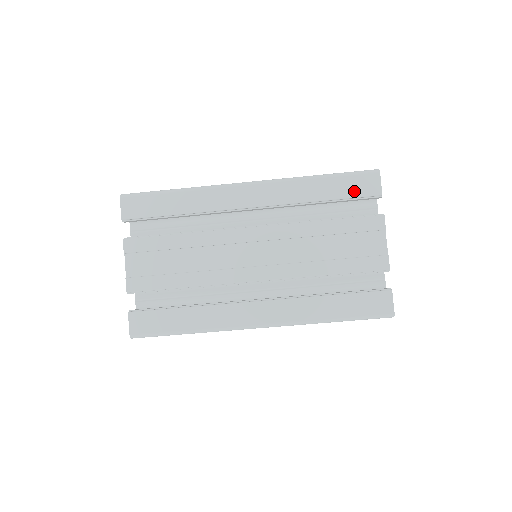
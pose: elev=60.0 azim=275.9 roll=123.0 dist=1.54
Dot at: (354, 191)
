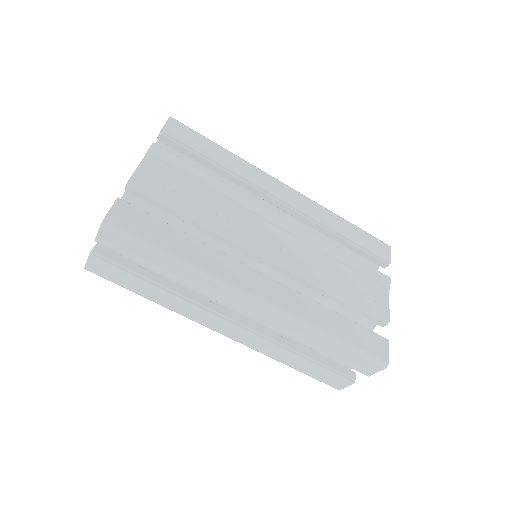
Dot at: (370, 246)
